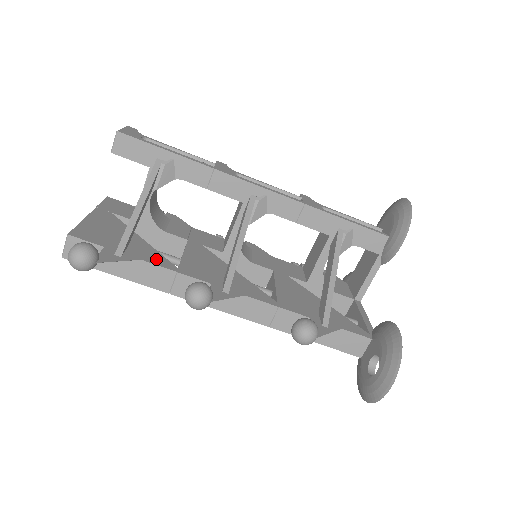
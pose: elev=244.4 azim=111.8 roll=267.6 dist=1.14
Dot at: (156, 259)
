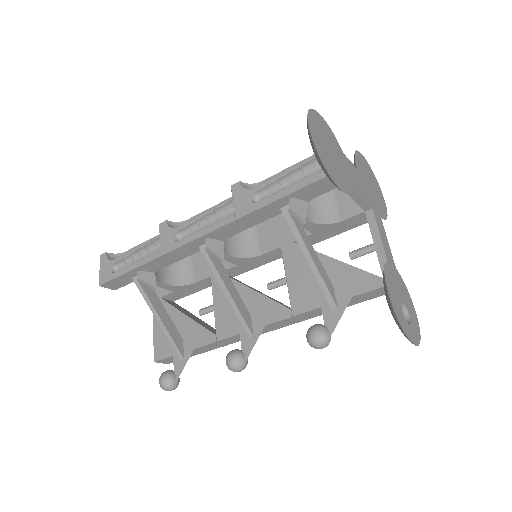
Dot at: (201, 337)
